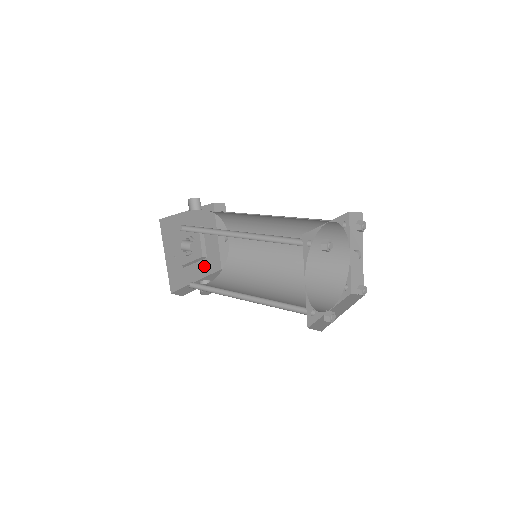
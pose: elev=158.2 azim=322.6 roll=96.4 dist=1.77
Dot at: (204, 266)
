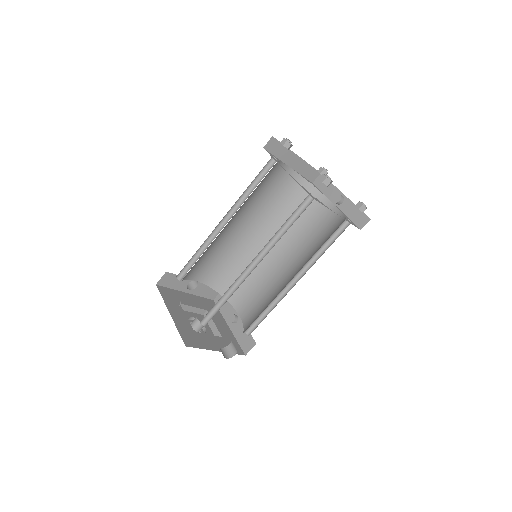
Dot at: (221, 343)
